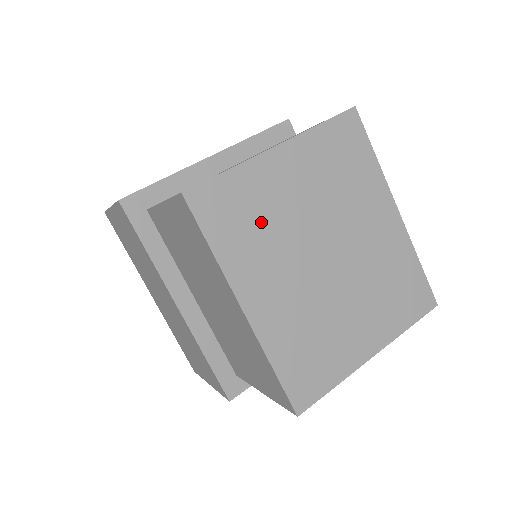
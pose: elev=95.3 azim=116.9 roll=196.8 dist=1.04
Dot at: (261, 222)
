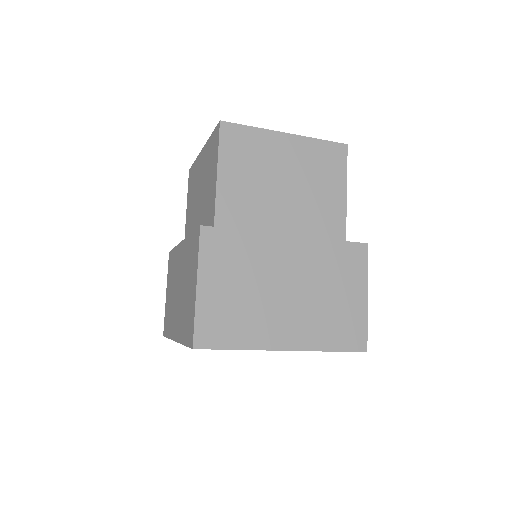
Dot at: occluded
